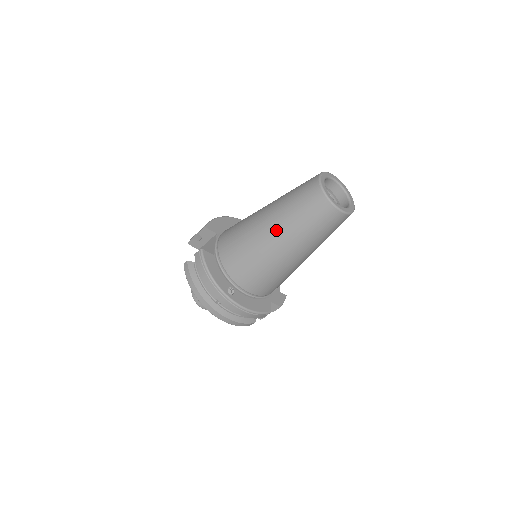
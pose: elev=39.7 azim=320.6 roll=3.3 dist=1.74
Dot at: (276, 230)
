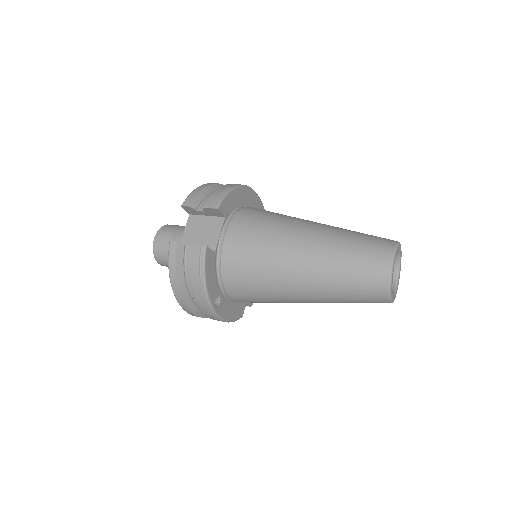
Dot at: (310, 280)
